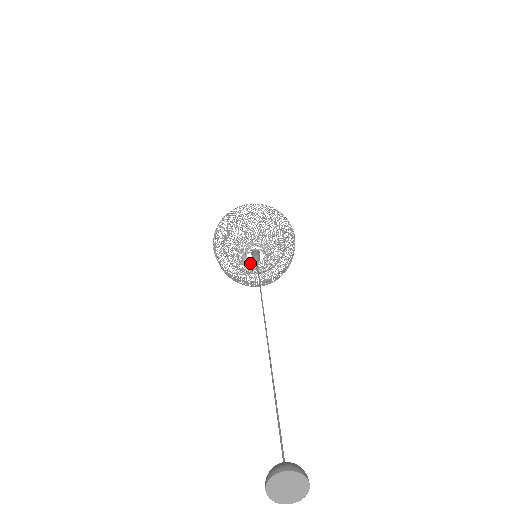
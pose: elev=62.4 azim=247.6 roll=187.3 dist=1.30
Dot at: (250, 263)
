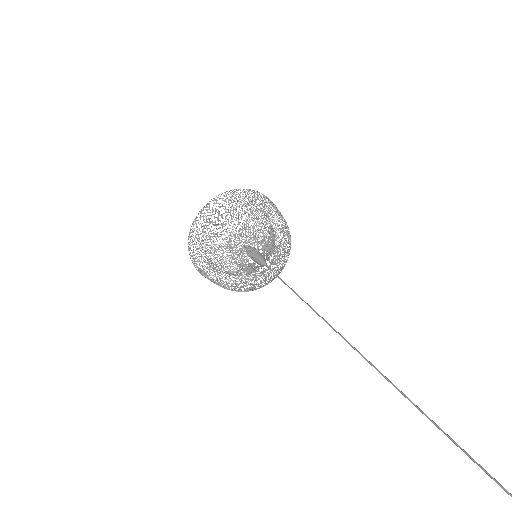
Dot at: occluded
